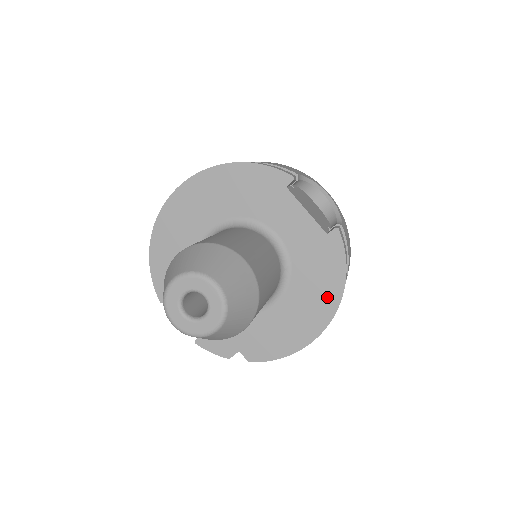
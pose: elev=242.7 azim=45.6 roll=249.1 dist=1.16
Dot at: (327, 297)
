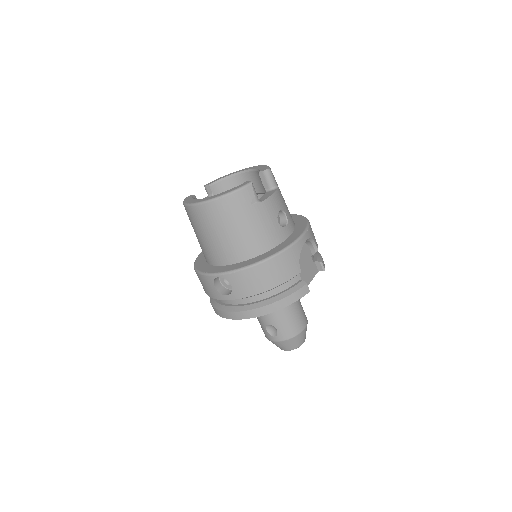
Dot at: occluded
